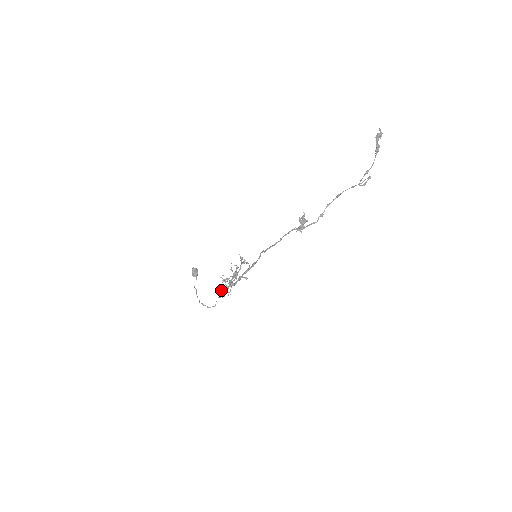
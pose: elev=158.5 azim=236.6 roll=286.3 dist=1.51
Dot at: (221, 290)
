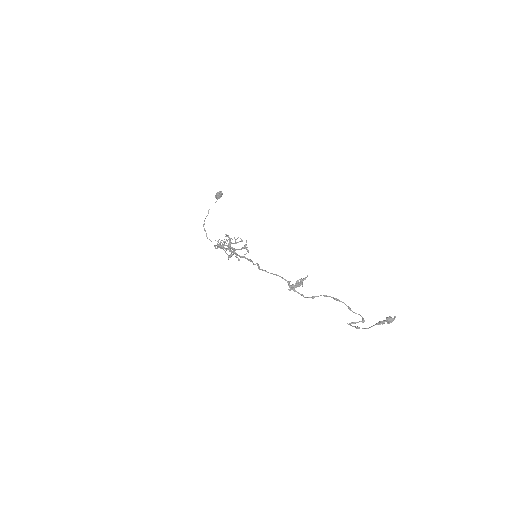
Dot at: occluded
